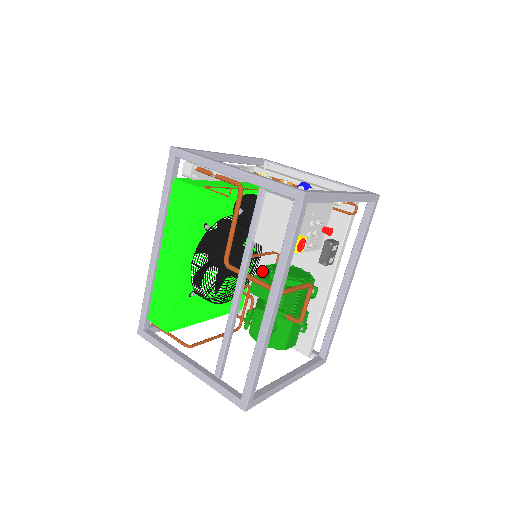
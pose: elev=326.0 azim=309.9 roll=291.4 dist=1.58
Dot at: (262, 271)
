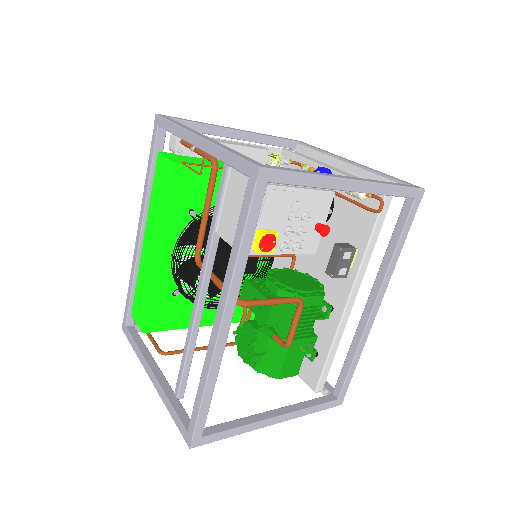
Dot at: occluded
